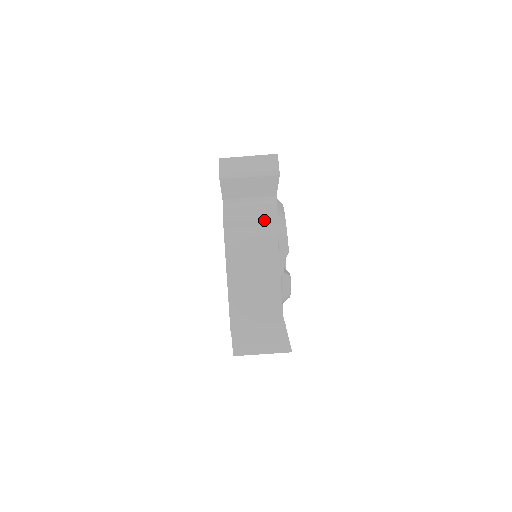
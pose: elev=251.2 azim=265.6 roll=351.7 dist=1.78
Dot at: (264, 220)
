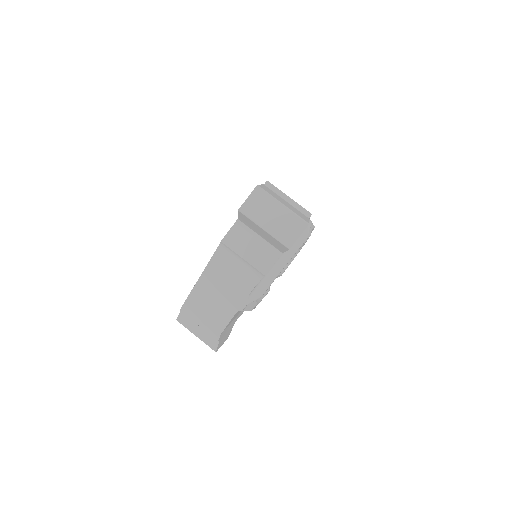
Dot at: occluded
